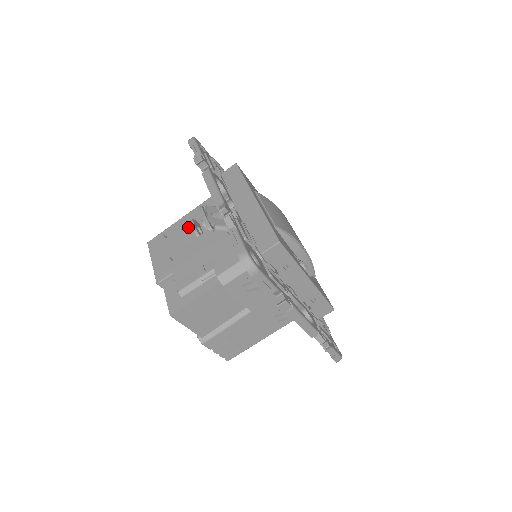
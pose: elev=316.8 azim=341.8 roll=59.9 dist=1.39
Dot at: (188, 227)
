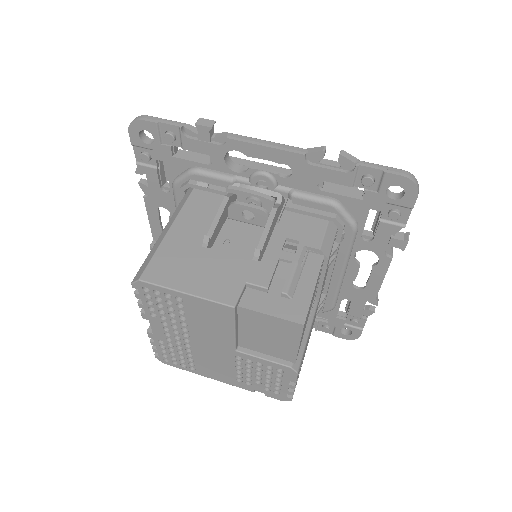
Dot at: (222, 219)
